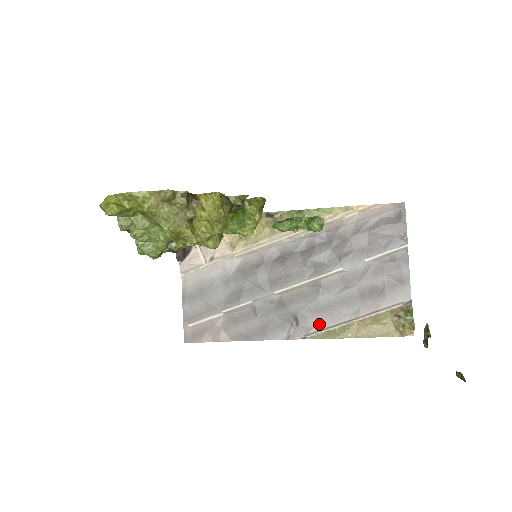
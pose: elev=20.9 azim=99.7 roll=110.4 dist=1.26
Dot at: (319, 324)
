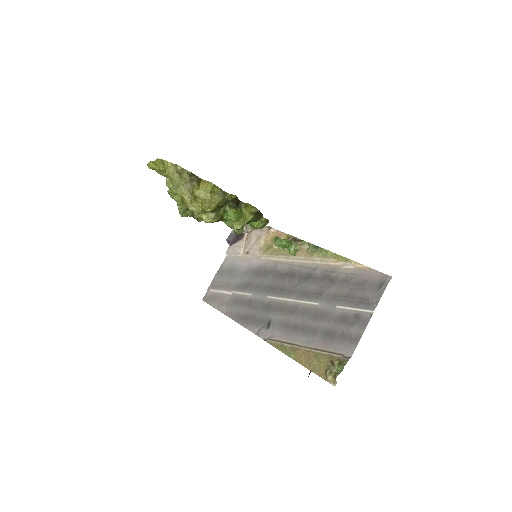
Dot at: (280, 336)
